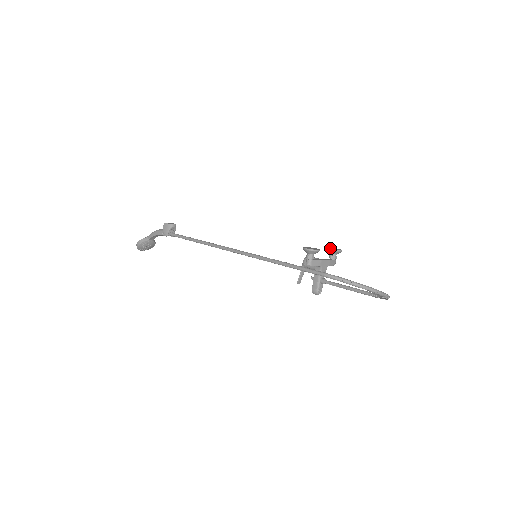
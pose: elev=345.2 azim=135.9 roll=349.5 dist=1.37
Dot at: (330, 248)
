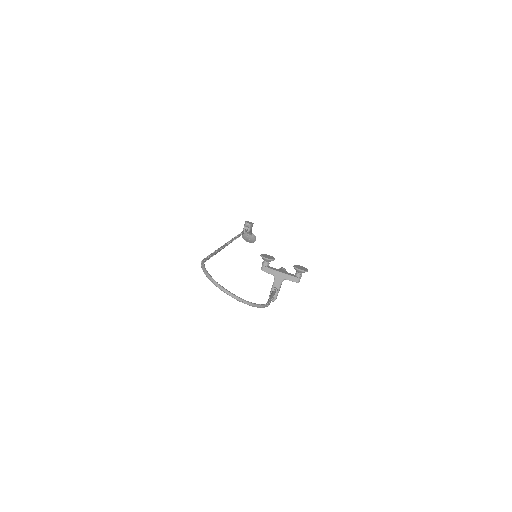
Dot at: (297, 266)
